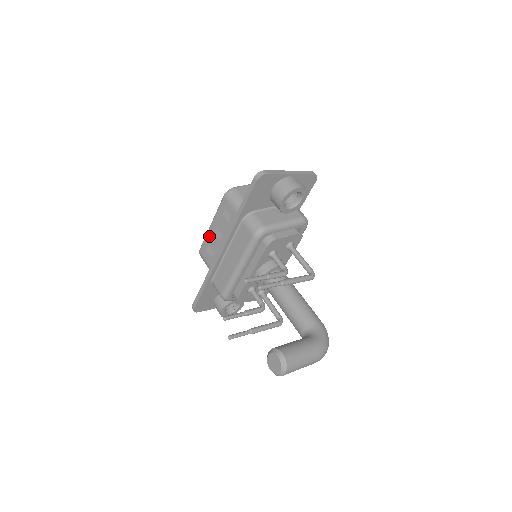
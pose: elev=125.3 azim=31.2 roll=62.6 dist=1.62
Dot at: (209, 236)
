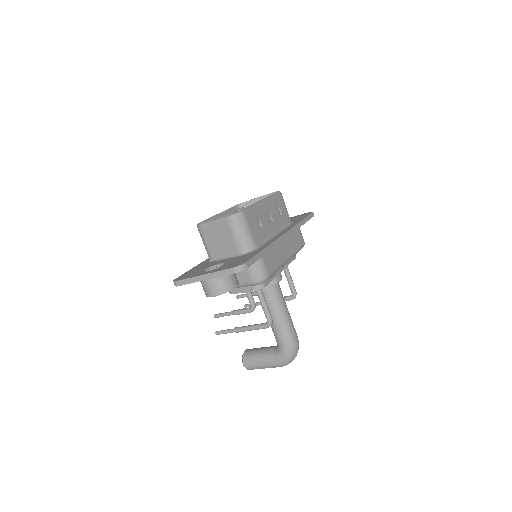
Dot at: occluded
